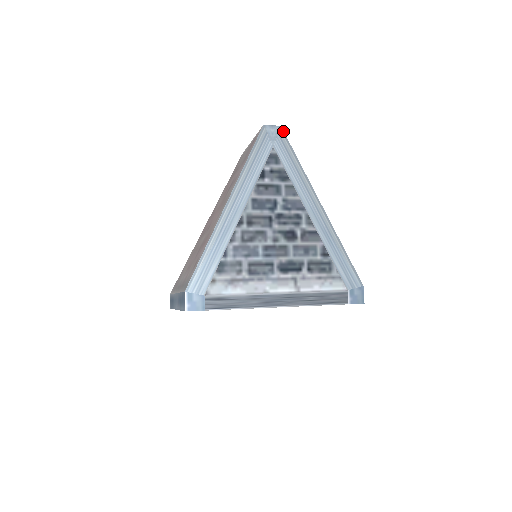
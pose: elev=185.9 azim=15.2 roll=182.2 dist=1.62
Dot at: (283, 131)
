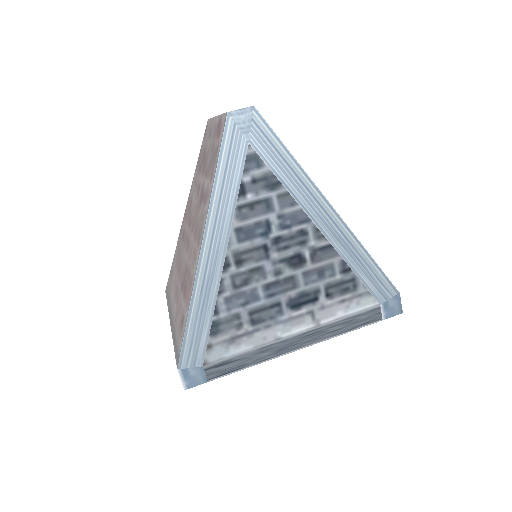
Dot at: (259, 113)
